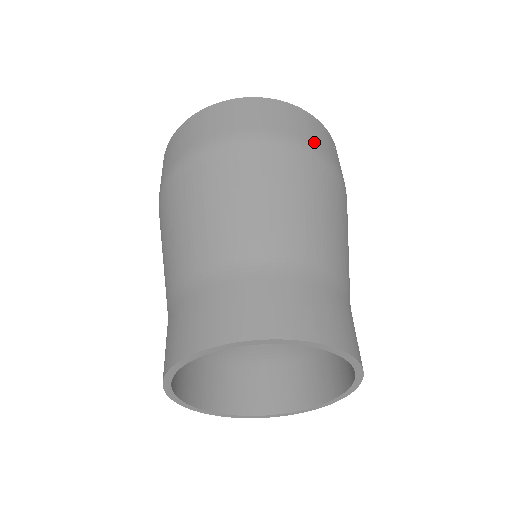
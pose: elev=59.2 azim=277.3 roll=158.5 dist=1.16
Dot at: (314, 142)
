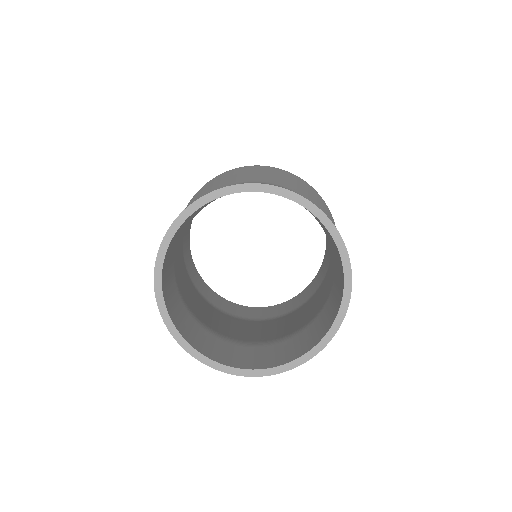
Dot at: occluded
